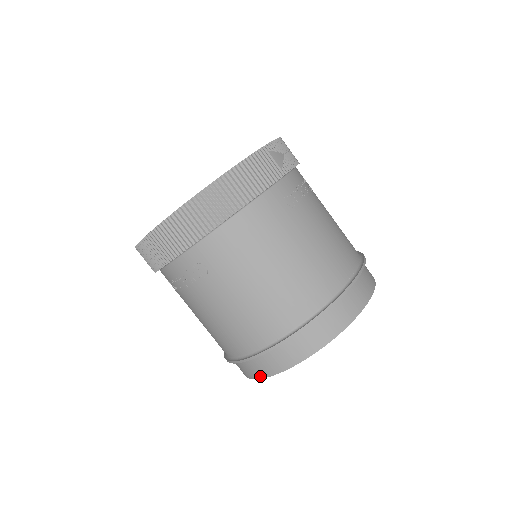
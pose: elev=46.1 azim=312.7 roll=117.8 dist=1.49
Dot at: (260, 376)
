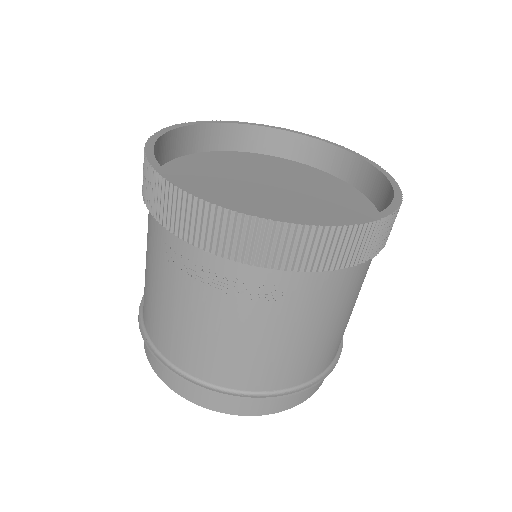
Dot at: (207, 406)
